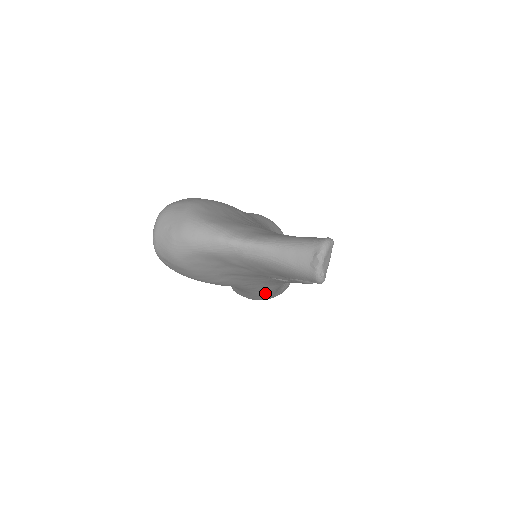
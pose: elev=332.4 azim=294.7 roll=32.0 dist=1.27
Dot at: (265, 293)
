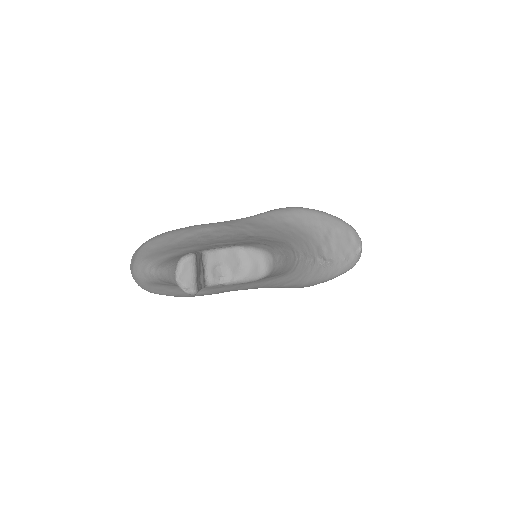
Dot at: (286, 284)
